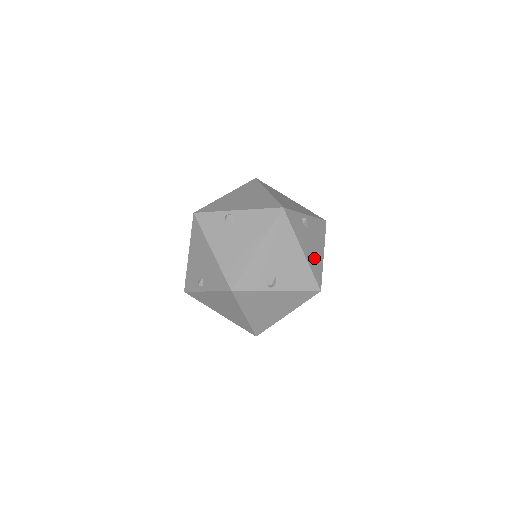
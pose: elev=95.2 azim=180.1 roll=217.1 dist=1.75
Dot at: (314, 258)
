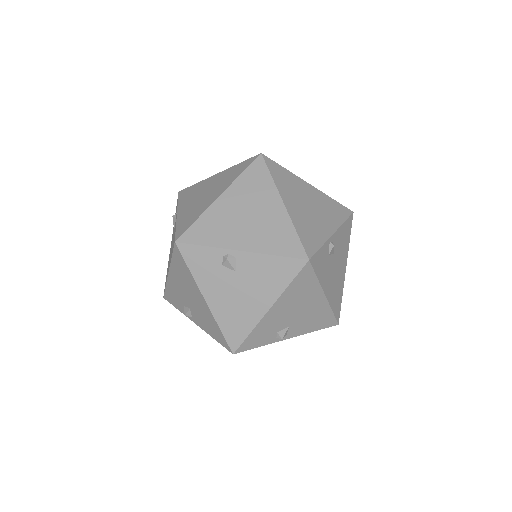
Dot at: (336, 289)
